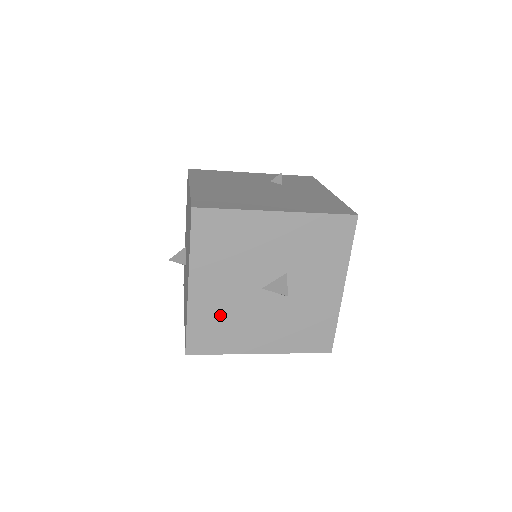
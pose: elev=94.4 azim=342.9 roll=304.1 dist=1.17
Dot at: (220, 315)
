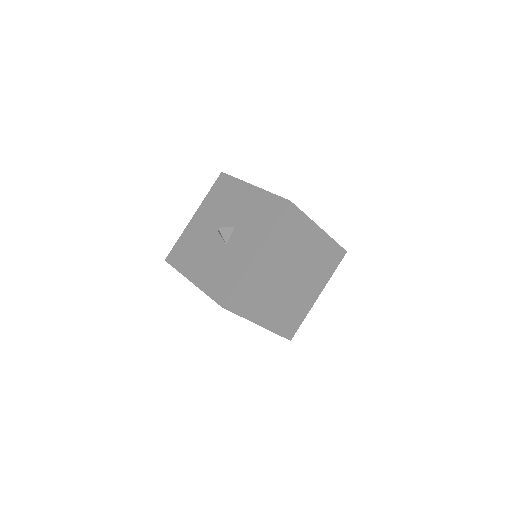
Dot at: (193, 241)
